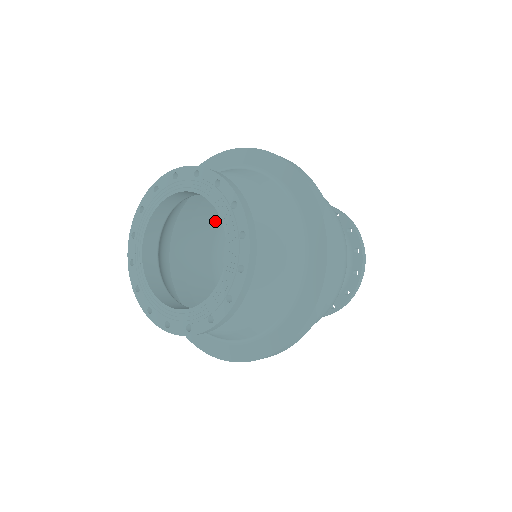
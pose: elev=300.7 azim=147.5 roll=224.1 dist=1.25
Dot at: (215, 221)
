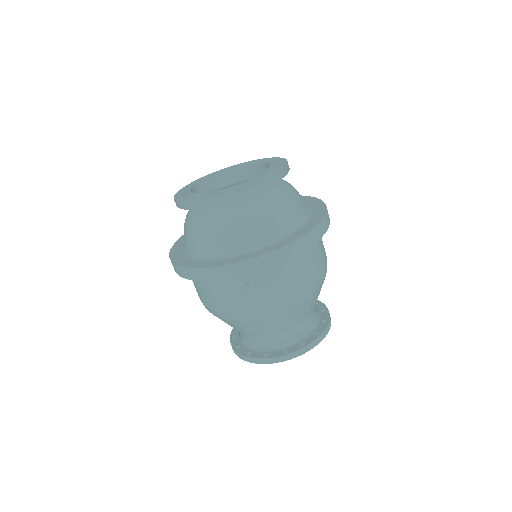
Dot at: occluded
